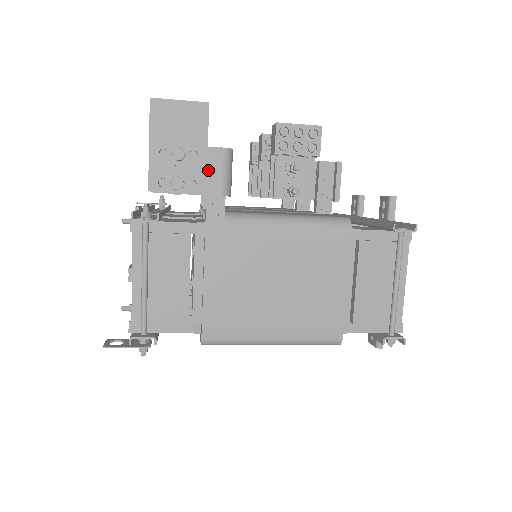
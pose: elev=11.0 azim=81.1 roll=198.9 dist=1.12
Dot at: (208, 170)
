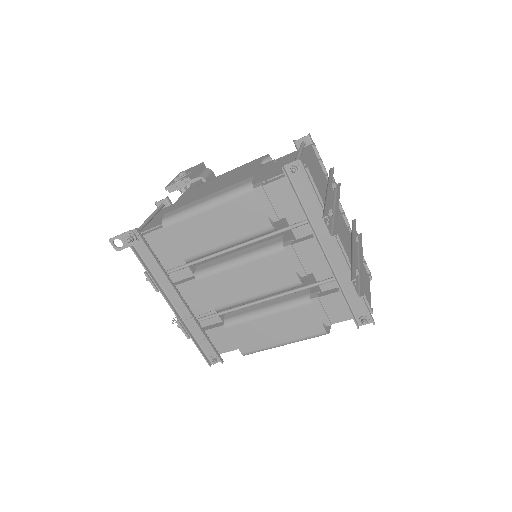
Dot at: (196, 175)
